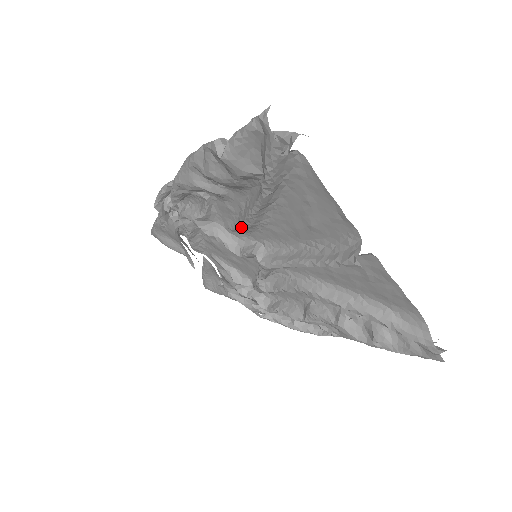
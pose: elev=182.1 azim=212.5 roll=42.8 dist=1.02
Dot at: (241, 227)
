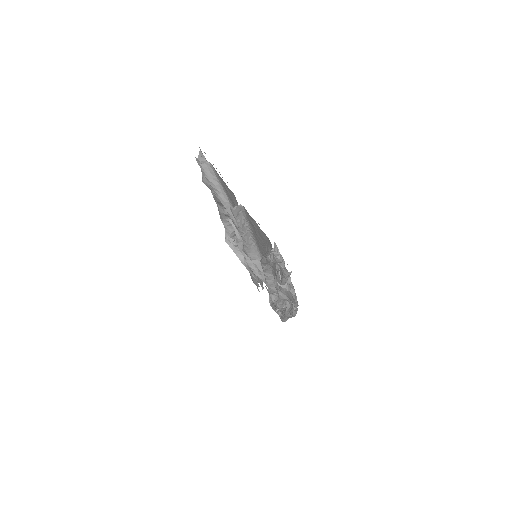
Dot at: (239, 232)
